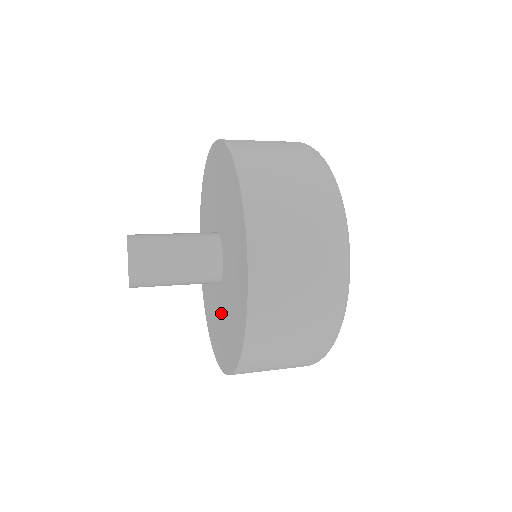
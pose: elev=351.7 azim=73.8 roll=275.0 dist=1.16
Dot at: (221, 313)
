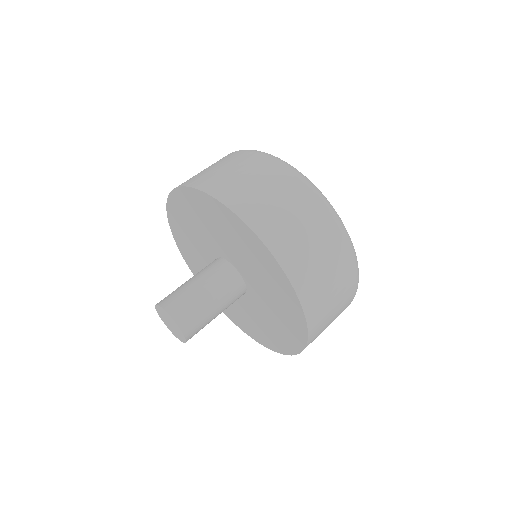
Dot at: occluded
